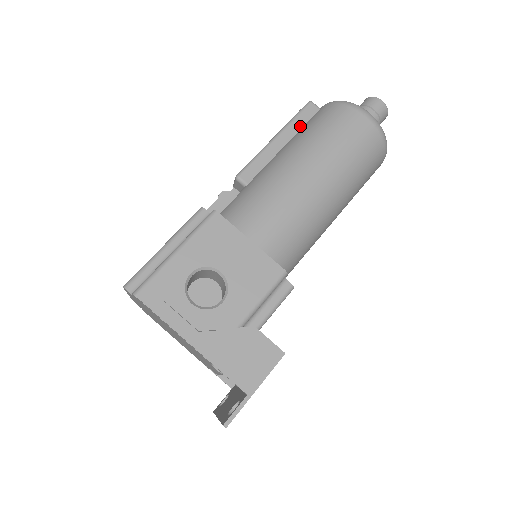
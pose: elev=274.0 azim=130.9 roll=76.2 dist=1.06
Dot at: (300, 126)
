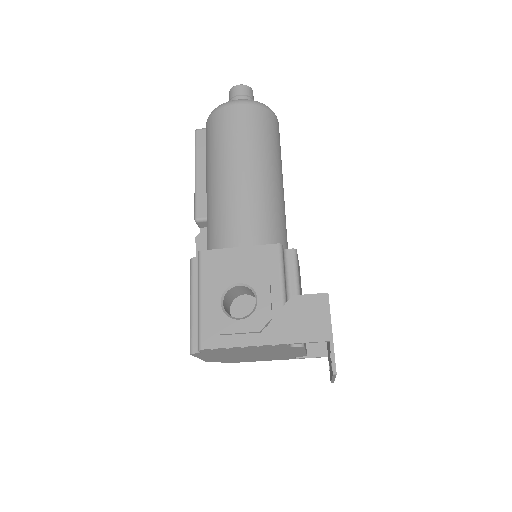
Dot at: (204, 151)
